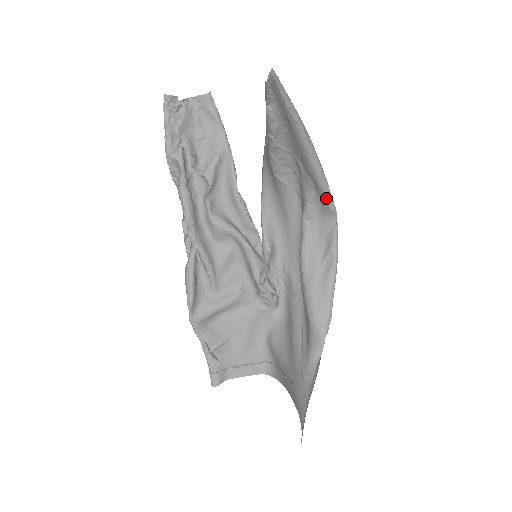
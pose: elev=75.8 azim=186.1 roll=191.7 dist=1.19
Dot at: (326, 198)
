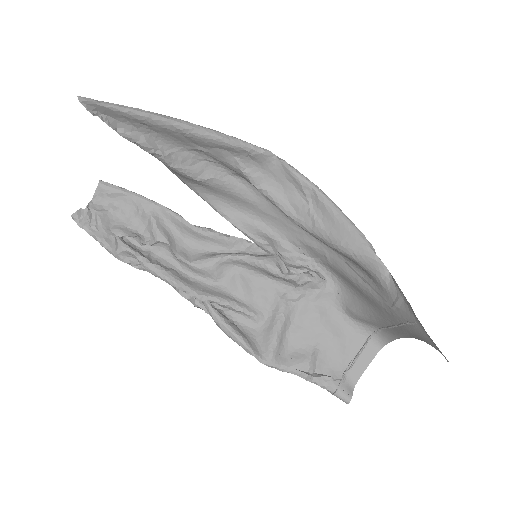
Dot at: (247, 149)
